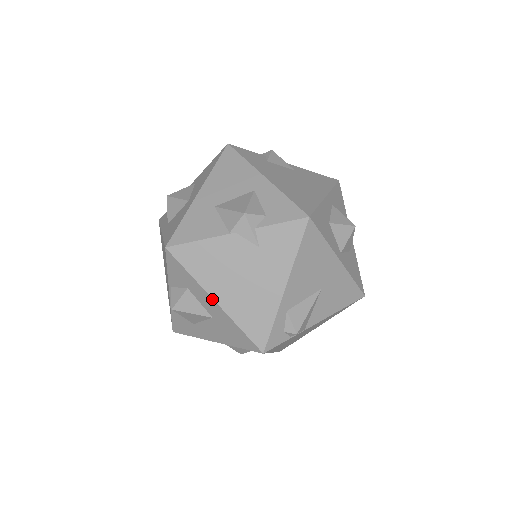
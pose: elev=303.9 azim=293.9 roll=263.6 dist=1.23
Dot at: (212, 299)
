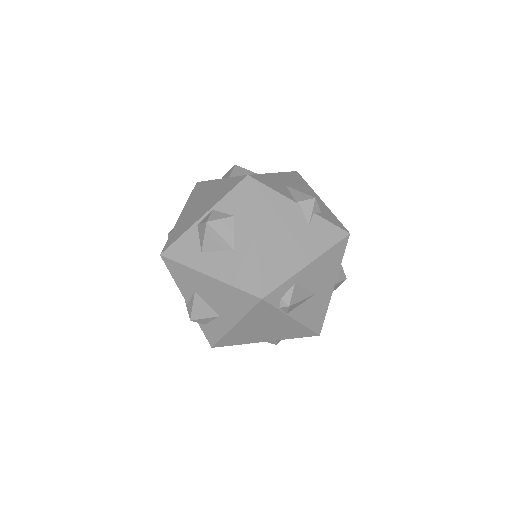
Dot at: (254, 233)
